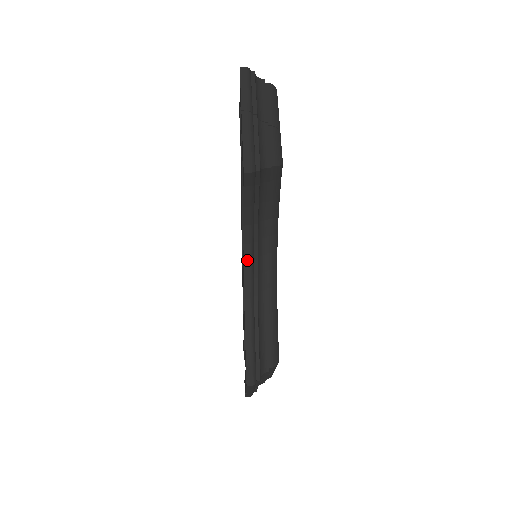
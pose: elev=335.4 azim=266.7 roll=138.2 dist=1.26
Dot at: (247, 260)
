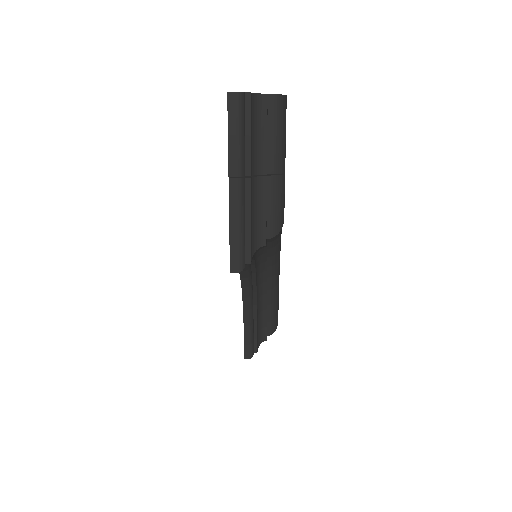
Dot at: (244, 277)
